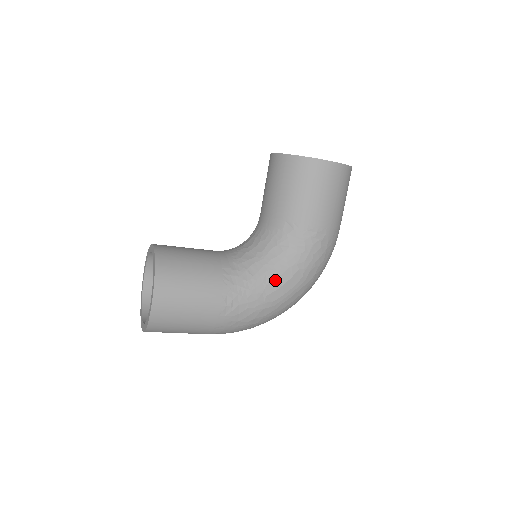
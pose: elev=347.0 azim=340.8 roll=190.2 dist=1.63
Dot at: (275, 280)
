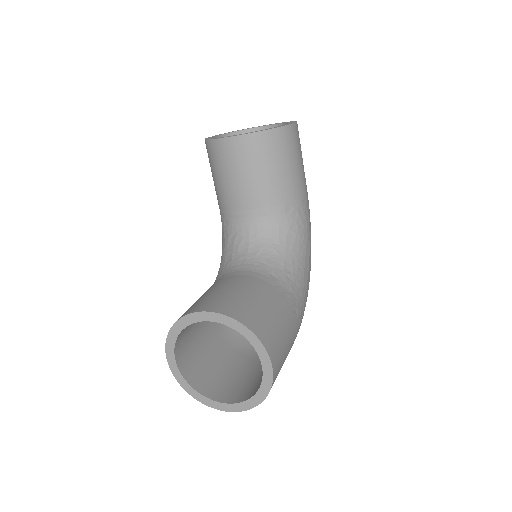
Dot at: (305, 265)
